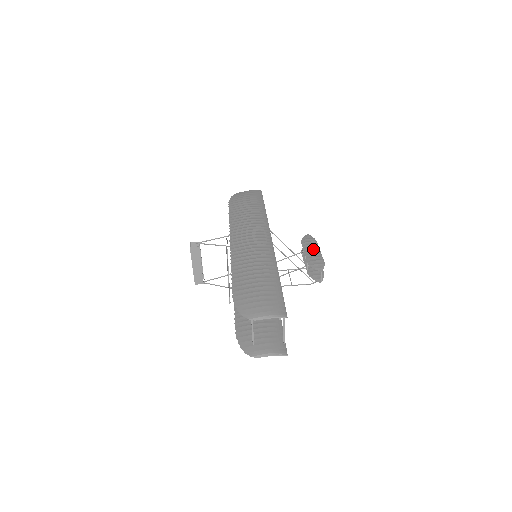
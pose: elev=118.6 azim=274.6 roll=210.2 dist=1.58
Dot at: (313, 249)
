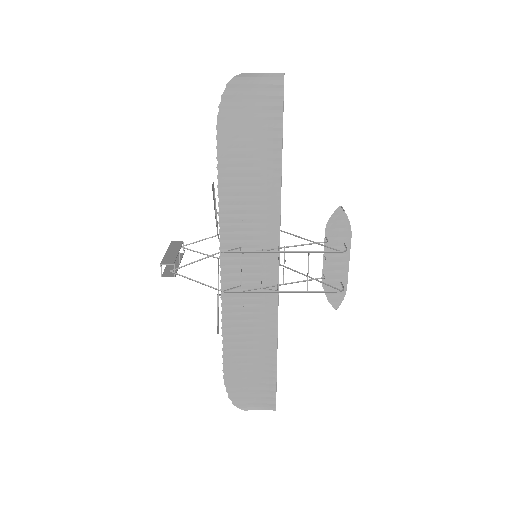
Dot at: occluded
